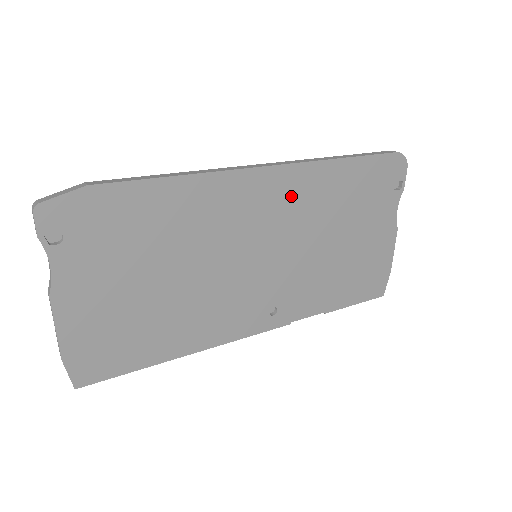
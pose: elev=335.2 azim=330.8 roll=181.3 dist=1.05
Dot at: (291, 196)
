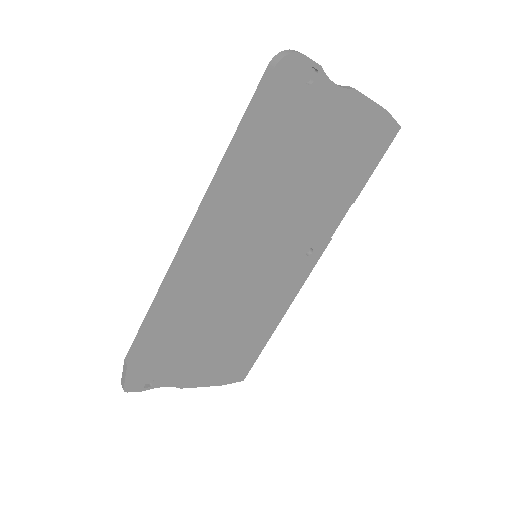
Dot at: (230, 219)
